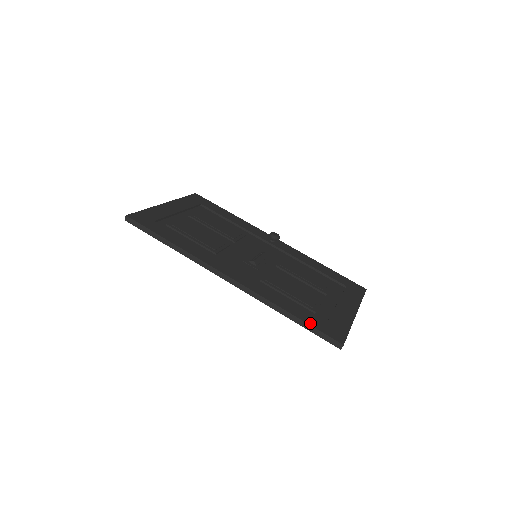
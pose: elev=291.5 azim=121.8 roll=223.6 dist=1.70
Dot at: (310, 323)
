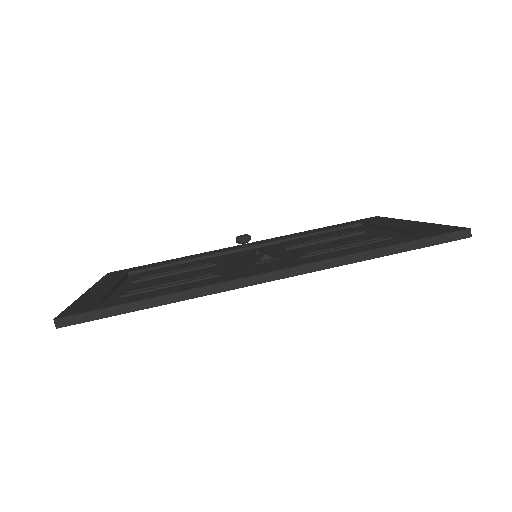
Dot at: (413, 240)
